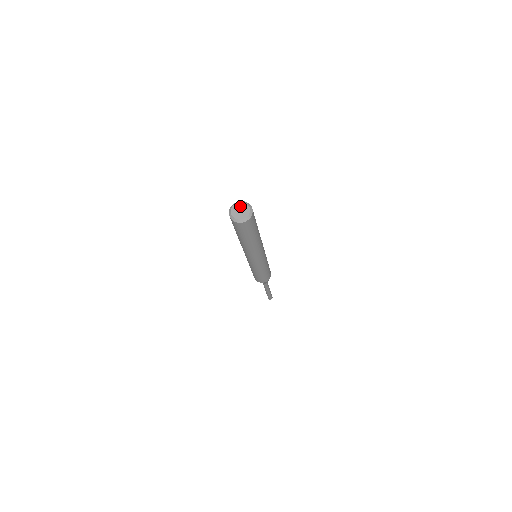
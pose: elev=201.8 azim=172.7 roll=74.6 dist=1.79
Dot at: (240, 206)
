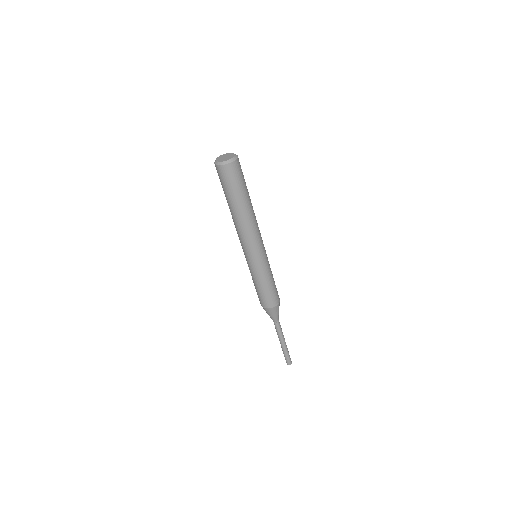
Dot at: (229, 155)
